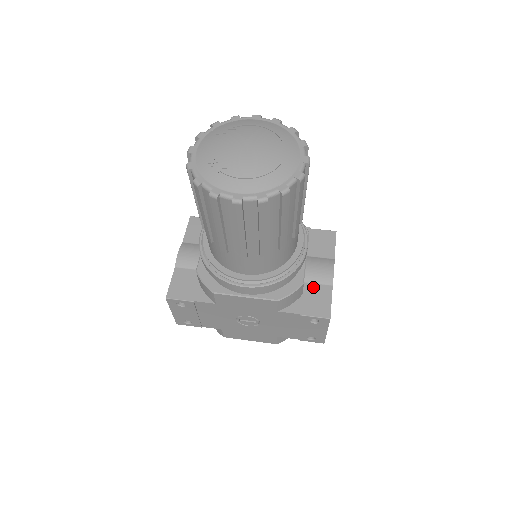
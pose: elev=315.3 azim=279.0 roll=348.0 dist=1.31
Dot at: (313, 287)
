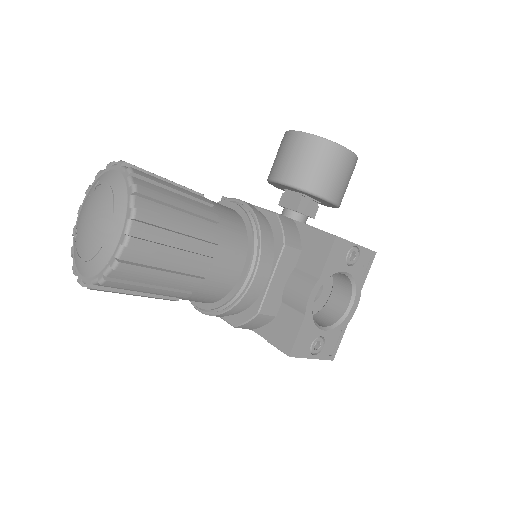
Dot at: (287, 311)
